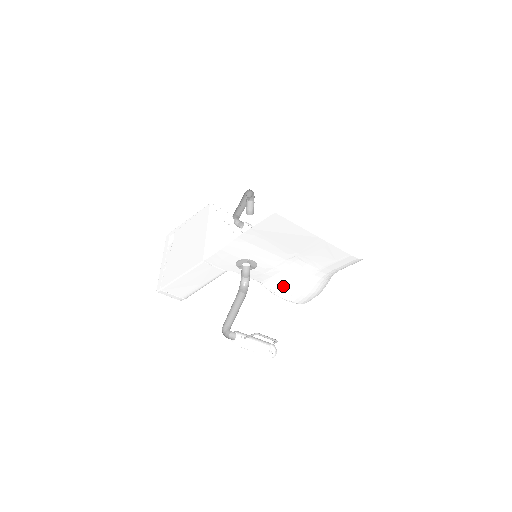
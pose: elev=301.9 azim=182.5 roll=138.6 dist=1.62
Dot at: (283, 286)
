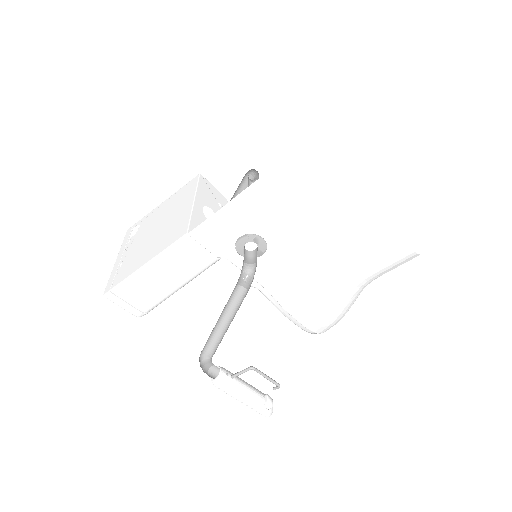
Dot at: (296, 295)
